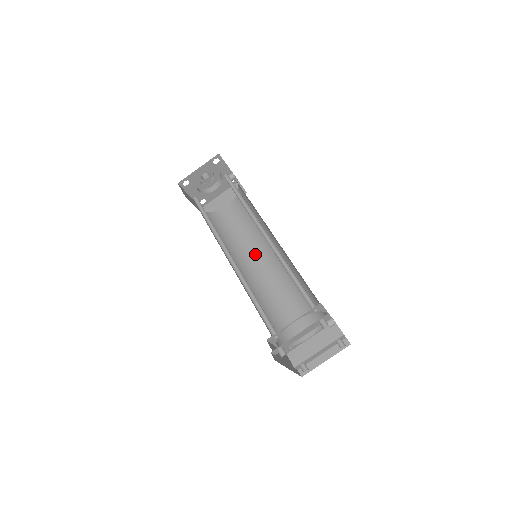
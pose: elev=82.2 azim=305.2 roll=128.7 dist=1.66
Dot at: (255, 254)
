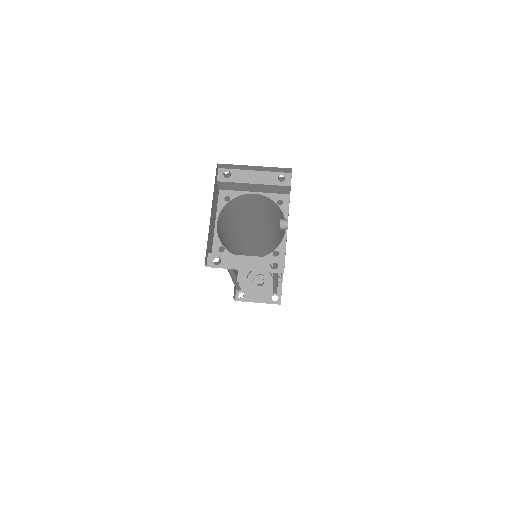
Dot at: occluded
